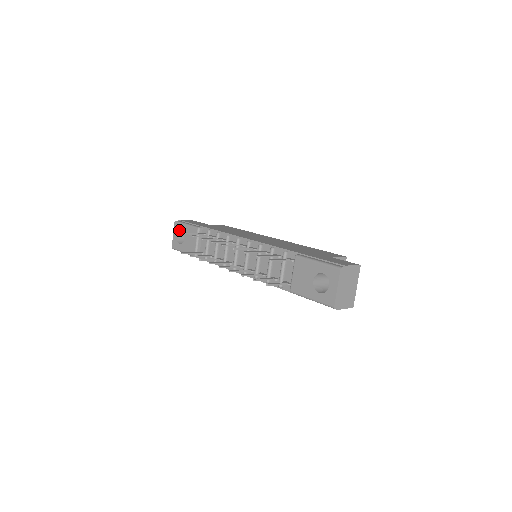
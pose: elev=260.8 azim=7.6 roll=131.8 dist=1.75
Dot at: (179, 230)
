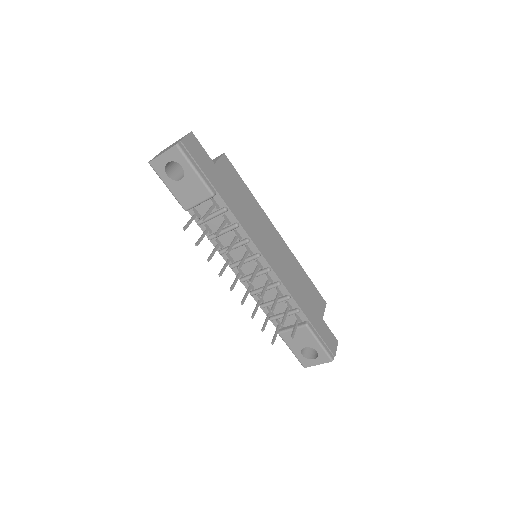
Dot at: (178, 162)
